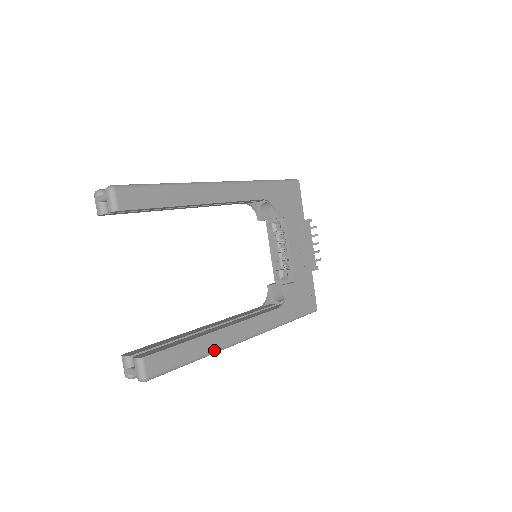
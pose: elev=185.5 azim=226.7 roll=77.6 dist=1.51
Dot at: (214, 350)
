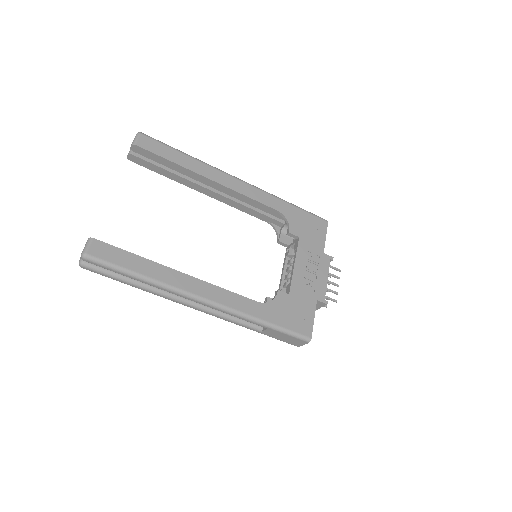
Dot at: (163, 282)
